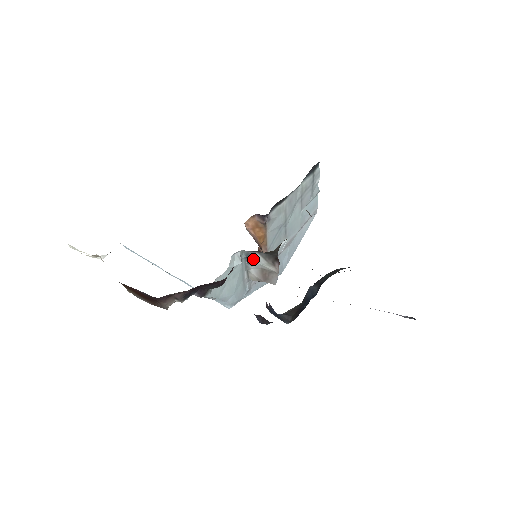
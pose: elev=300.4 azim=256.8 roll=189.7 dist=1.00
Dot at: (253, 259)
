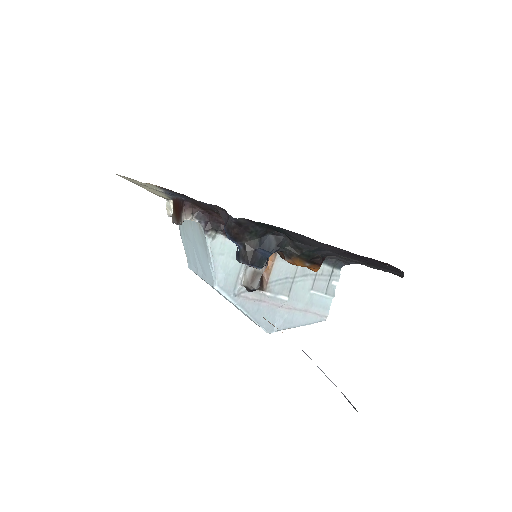
Dot at: occluded
